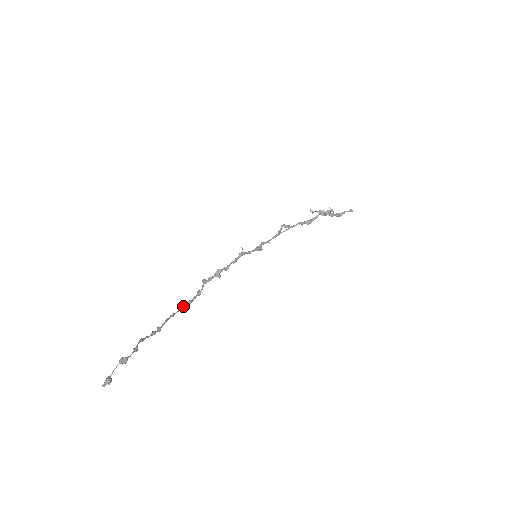
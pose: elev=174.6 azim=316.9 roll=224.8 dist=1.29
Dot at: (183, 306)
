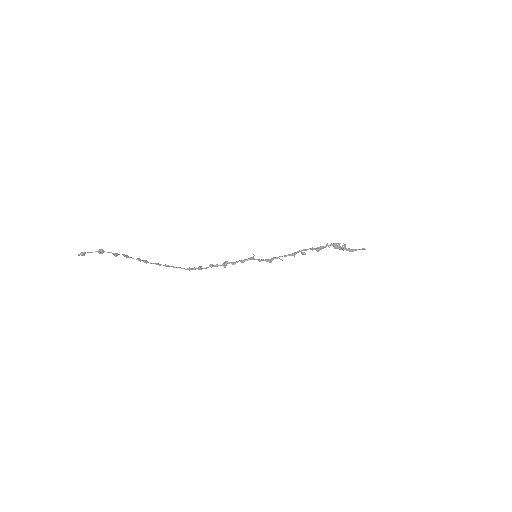
Dot at: (180, 267)
